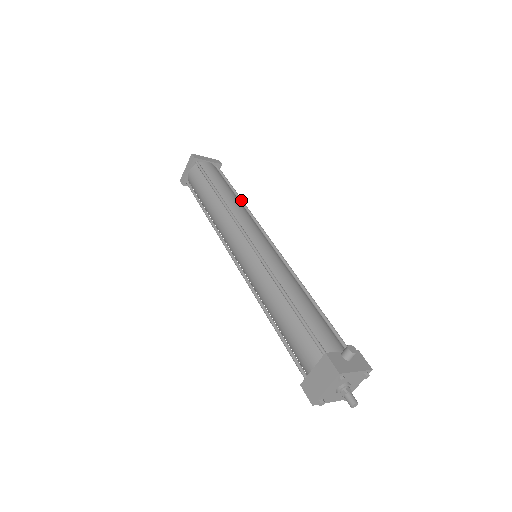
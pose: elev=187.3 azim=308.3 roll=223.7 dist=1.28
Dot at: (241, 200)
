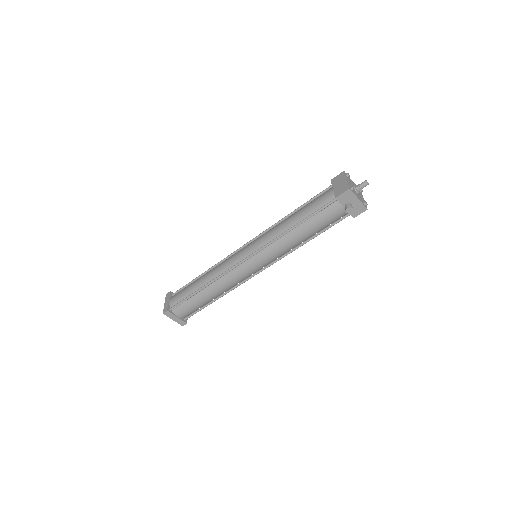
Dot at: occluded
